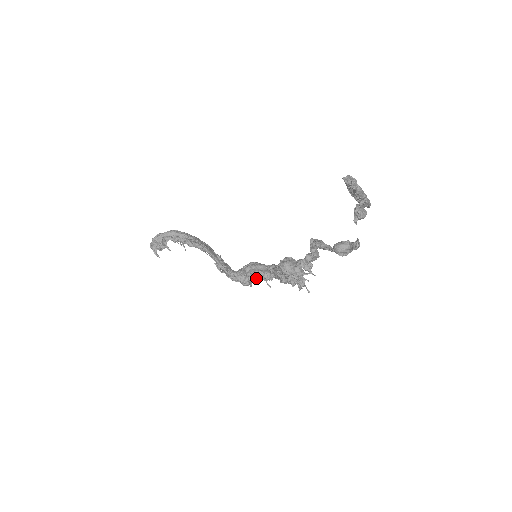
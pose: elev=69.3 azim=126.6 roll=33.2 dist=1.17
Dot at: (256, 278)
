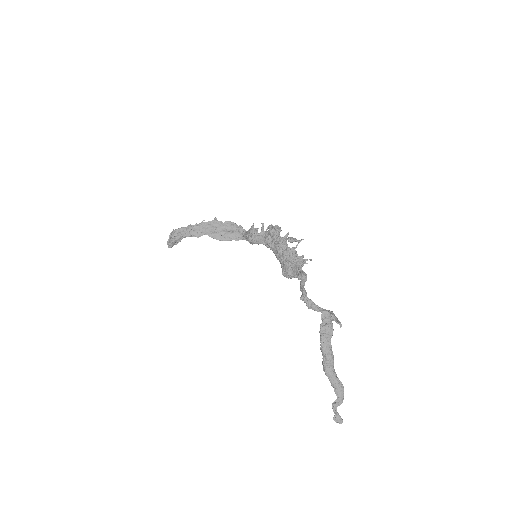
Dot at: occluded
